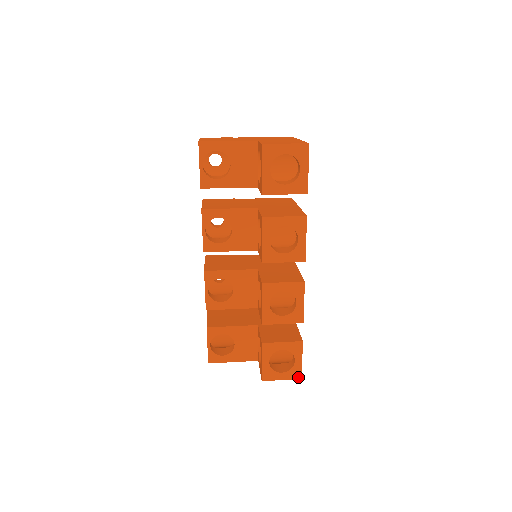
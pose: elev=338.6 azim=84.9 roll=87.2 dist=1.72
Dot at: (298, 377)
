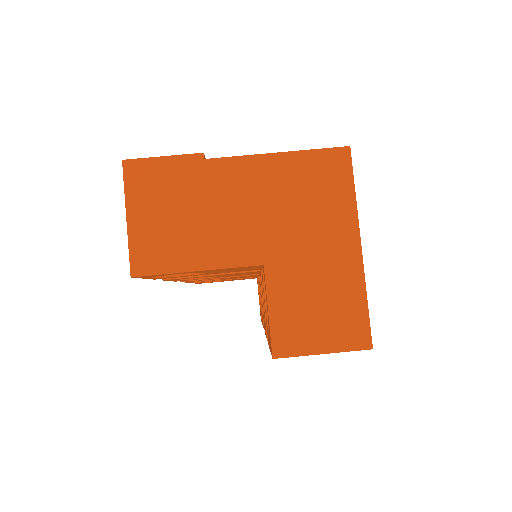
Dot at: occluded
